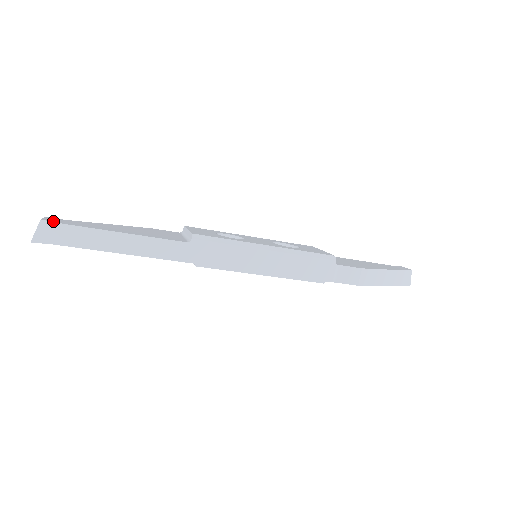
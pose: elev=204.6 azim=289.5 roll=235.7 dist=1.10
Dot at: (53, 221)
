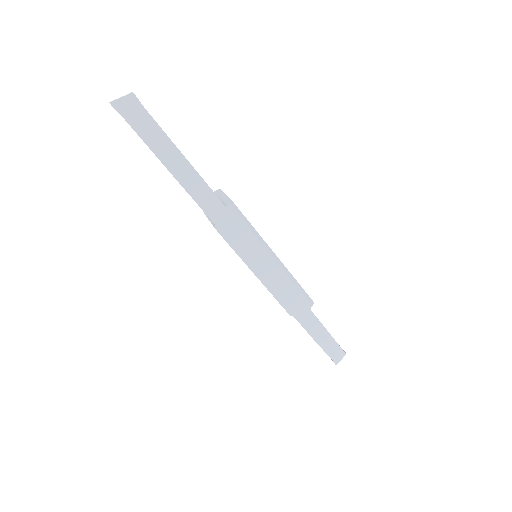
Dot at: occluded
